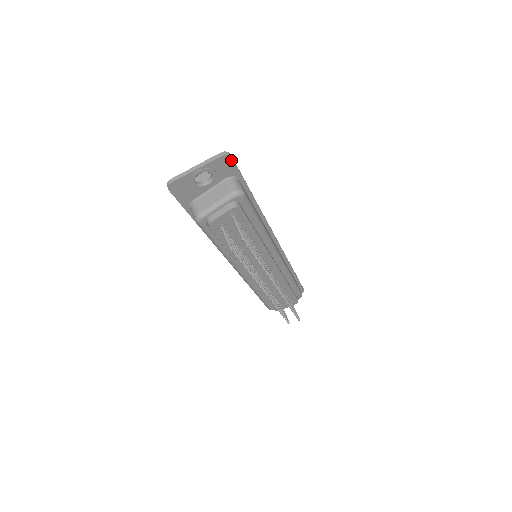
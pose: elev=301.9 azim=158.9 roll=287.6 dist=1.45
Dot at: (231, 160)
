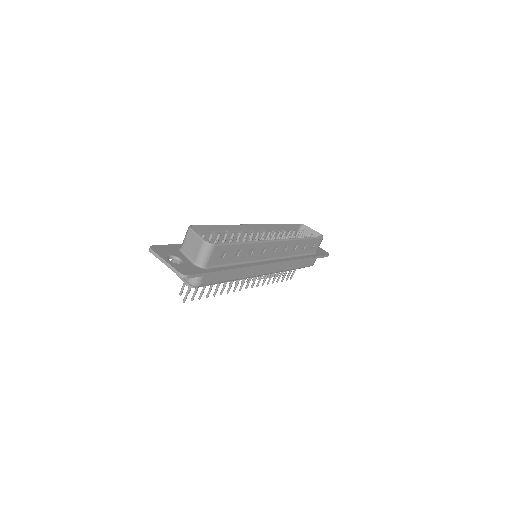
Dot at: (189, 277)
